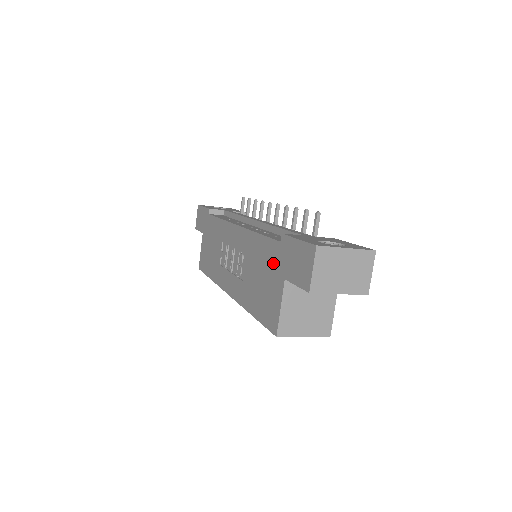
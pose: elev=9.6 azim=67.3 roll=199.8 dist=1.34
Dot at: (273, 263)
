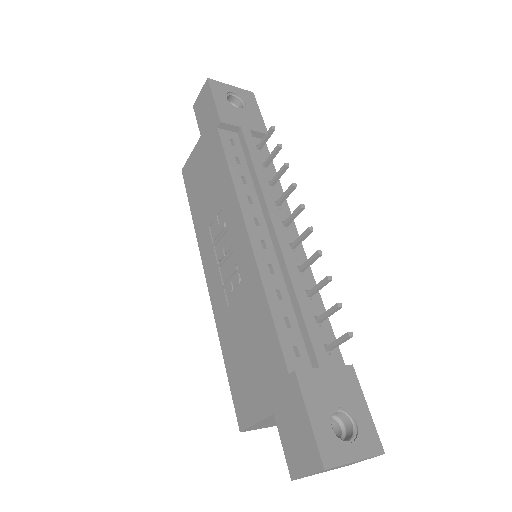
Dot at: (269, 373)
